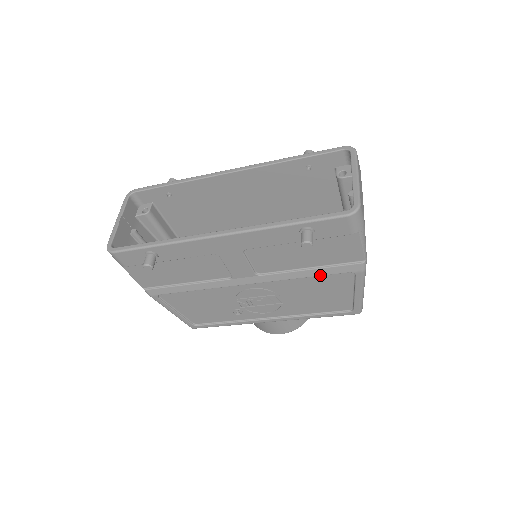
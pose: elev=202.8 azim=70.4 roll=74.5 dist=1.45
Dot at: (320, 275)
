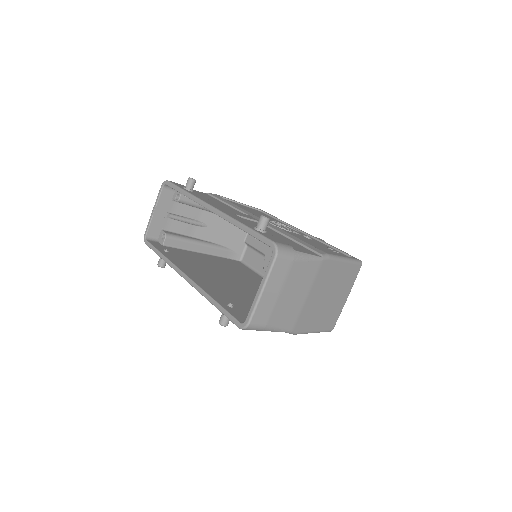
Dot at: occluded
